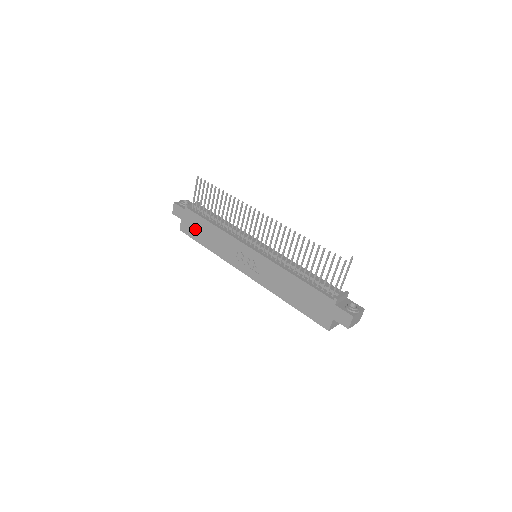
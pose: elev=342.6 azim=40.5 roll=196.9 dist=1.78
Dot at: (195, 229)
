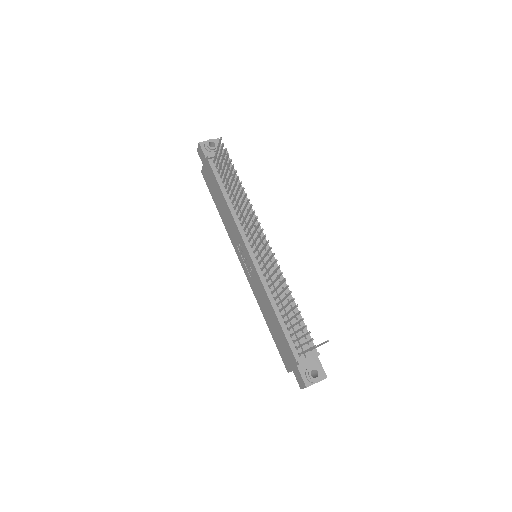
Dot at: (212, 186)
